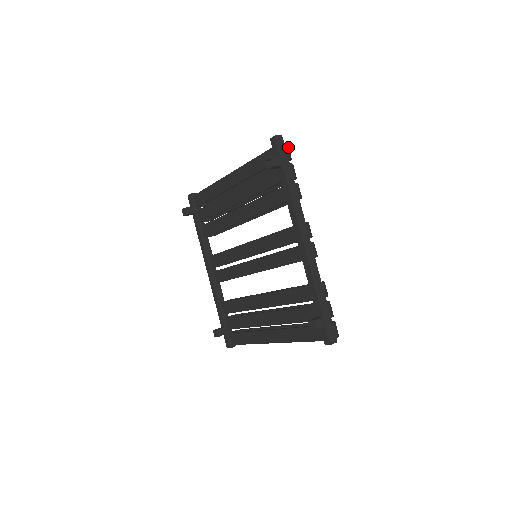
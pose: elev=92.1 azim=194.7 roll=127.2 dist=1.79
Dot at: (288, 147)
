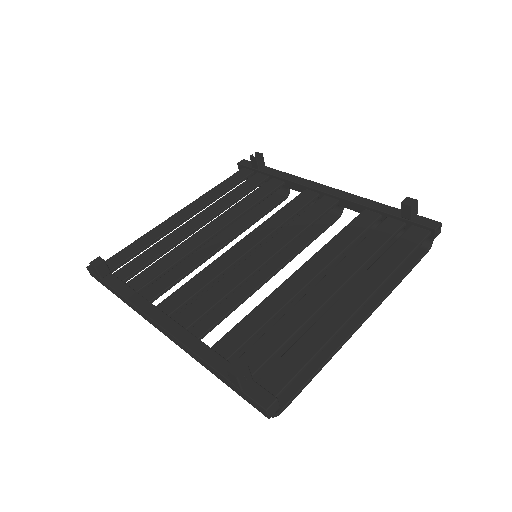
Dot at: occluded
